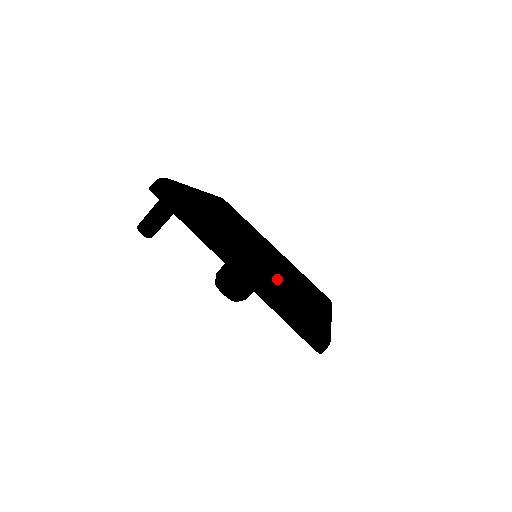
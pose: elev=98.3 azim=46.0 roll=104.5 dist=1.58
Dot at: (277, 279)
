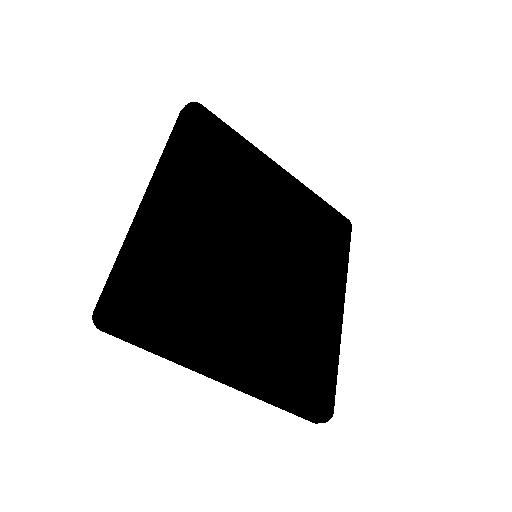
Dot at: (163, 236)
